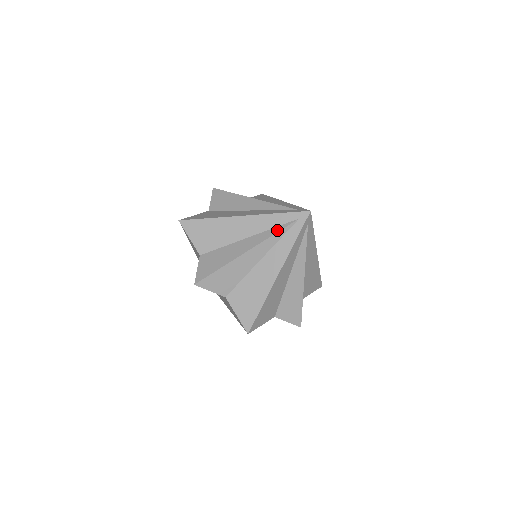
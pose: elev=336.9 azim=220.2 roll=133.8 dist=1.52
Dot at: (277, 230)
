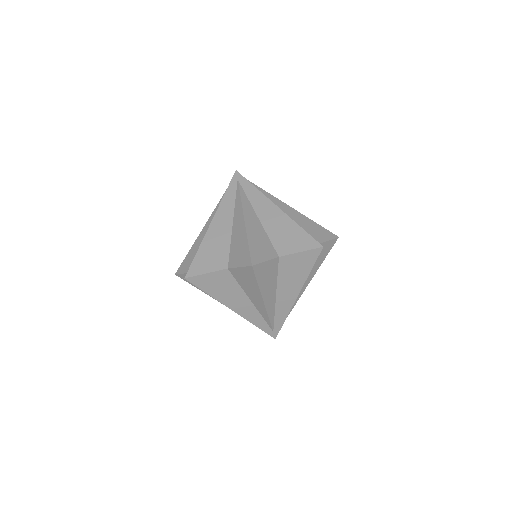
Dot at: (238, 196)
